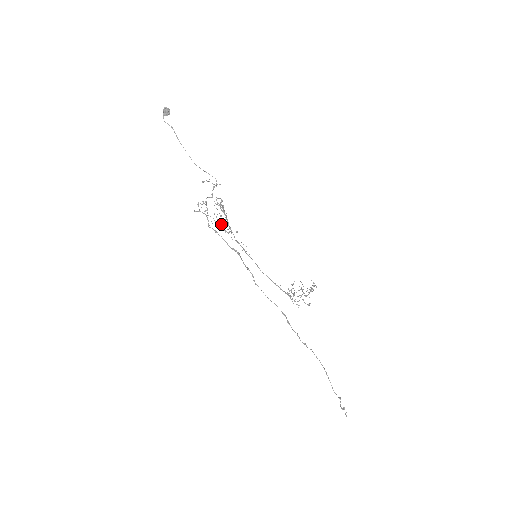
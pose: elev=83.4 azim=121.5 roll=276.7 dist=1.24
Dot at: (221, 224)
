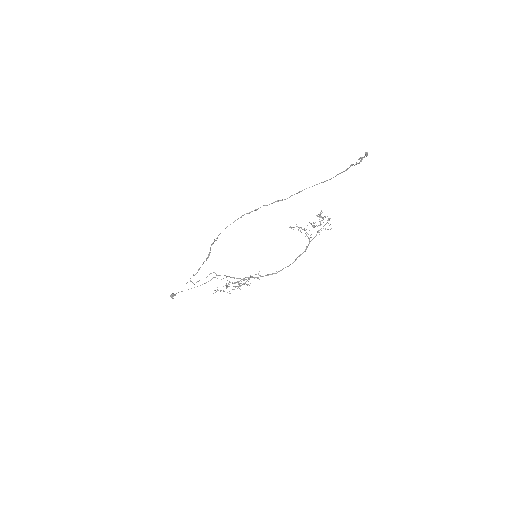
Dot at: occluded
